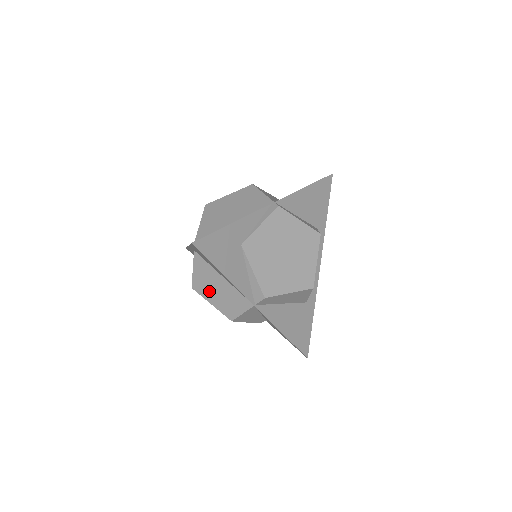
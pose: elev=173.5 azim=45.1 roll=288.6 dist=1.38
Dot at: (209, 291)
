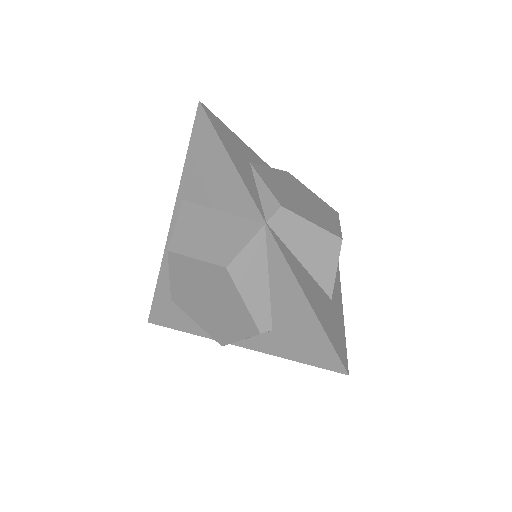
Dot at: (195, 241)
